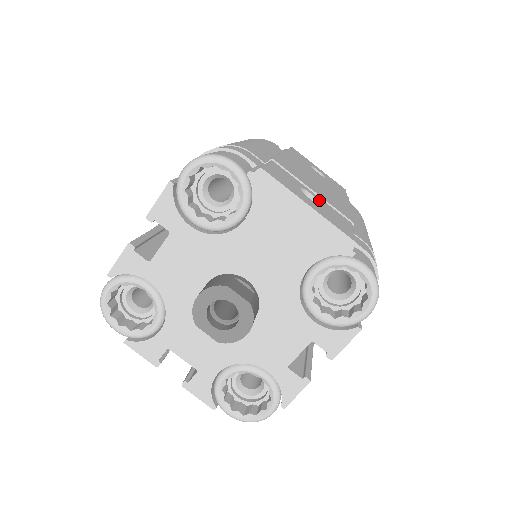
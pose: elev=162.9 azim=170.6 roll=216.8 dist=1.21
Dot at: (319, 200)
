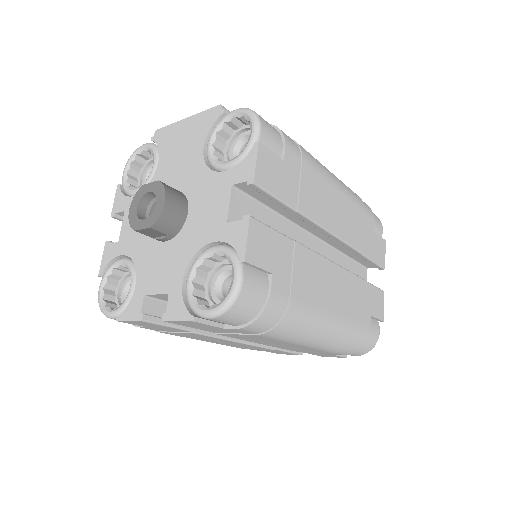
Dot at: occluded
